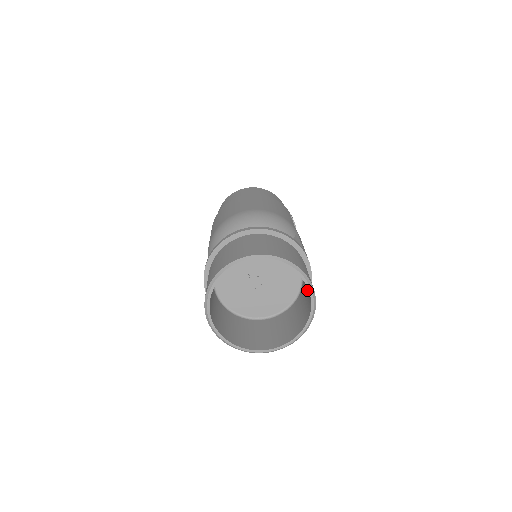
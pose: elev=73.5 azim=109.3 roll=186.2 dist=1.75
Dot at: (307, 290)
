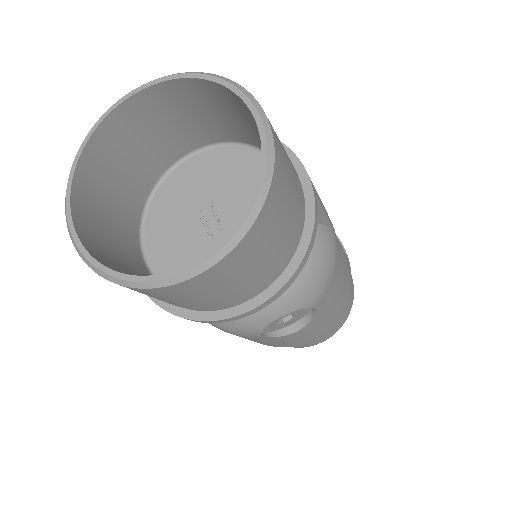
Dot at: occluded
